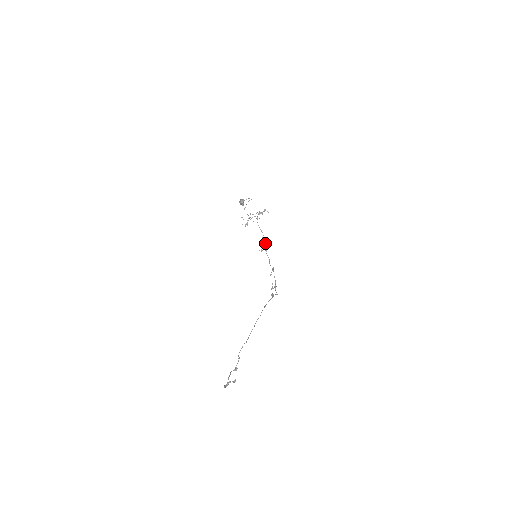
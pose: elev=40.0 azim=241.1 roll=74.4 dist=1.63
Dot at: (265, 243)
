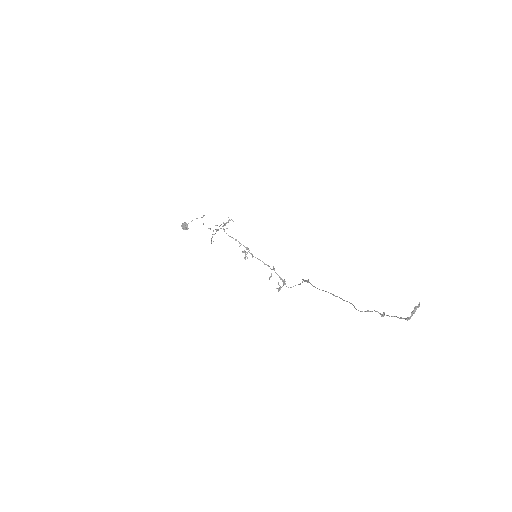
Dot at: (247, 249)
